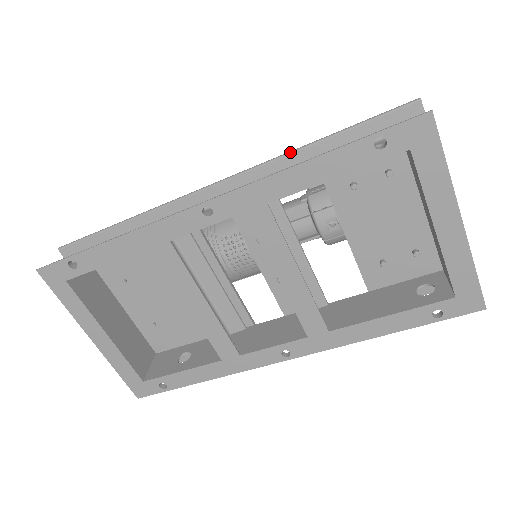
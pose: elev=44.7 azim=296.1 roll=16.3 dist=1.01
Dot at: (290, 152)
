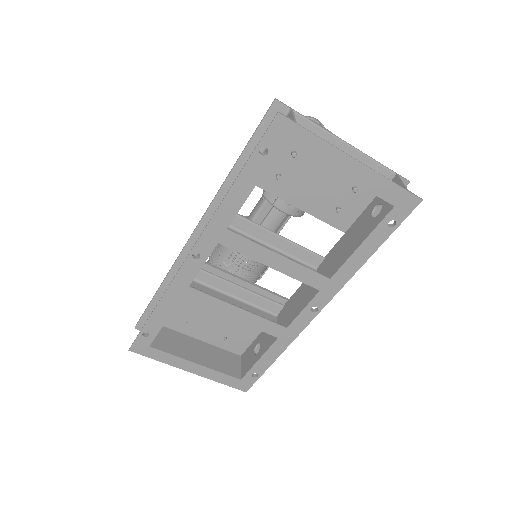
Dot at: (223, 184)
